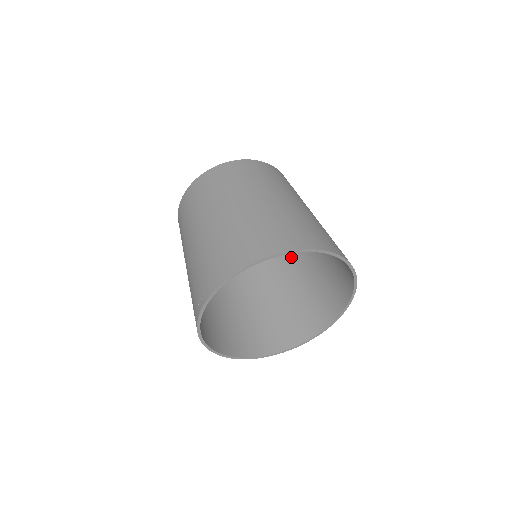
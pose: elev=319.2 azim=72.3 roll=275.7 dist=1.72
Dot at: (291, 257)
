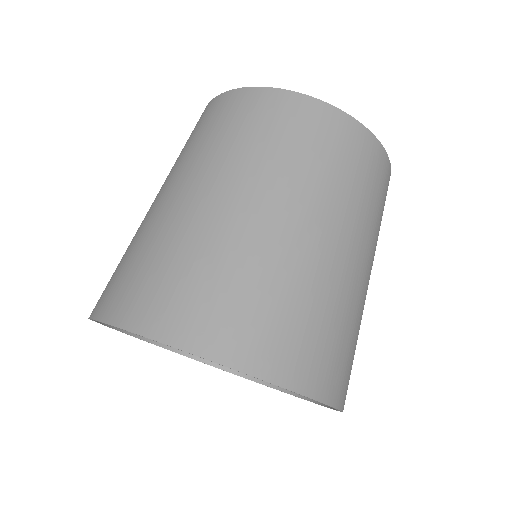
Dot at: occluded
